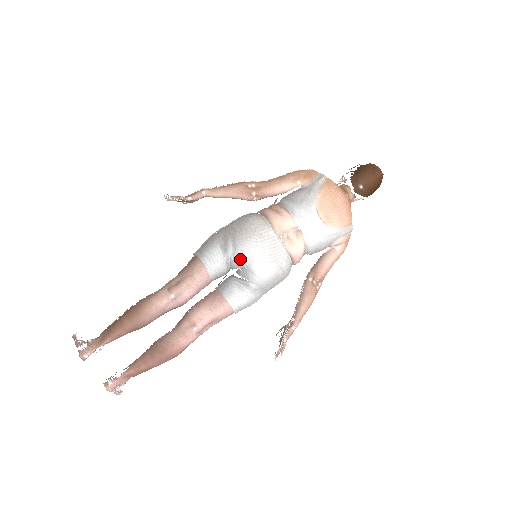
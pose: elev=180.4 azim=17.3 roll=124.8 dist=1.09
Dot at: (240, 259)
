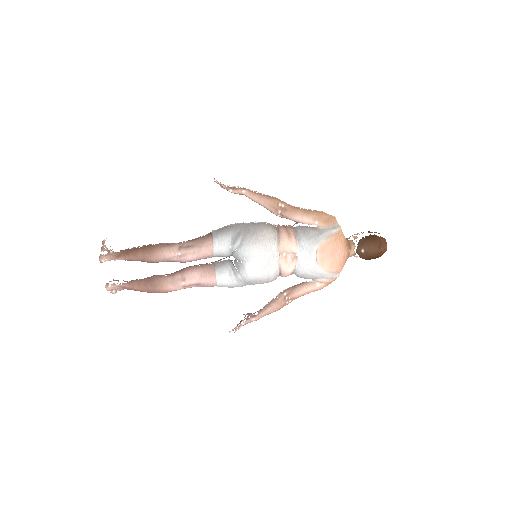
Dot at: (240, 254)
